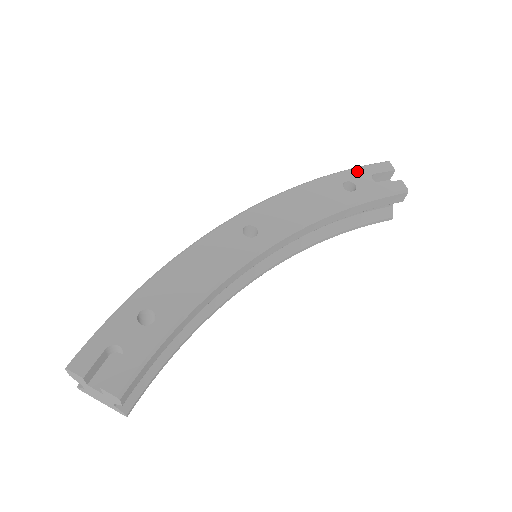
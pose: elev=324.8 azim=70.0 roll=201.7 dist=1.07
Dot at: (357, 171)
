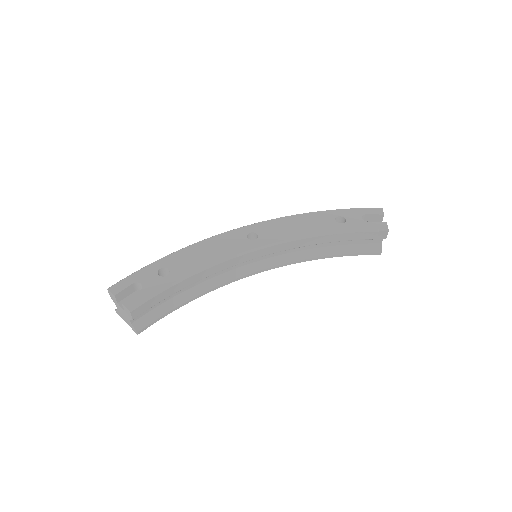
Dot at: (352, 211)
